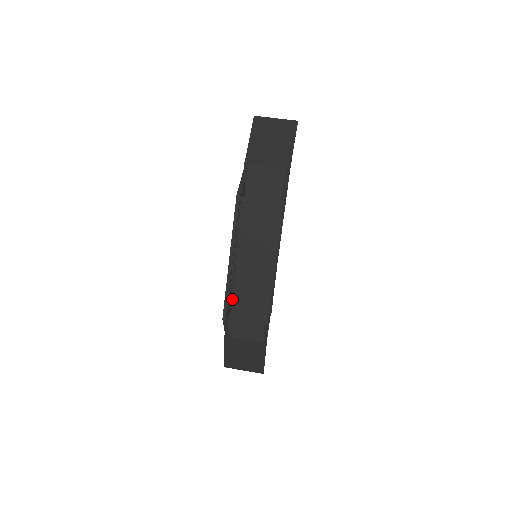
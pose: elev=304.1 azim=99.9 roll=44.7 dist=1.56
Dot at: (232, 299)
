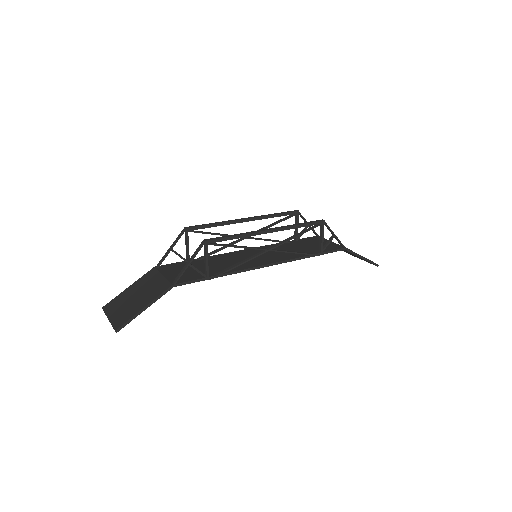
Dot at: (200, 259)
